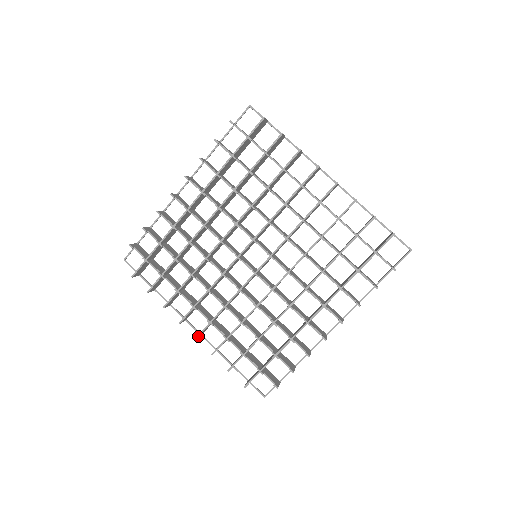
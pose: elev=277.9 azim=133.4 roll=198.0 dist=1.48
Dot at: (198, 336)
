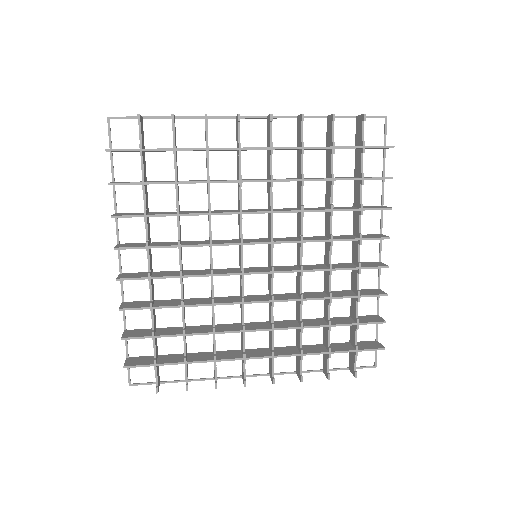
Dot at: (123, 279)
